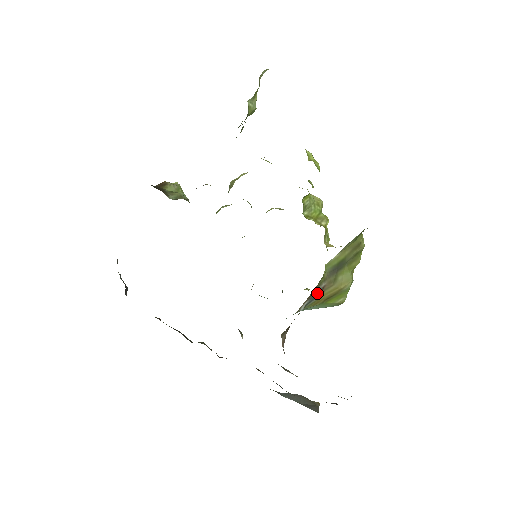
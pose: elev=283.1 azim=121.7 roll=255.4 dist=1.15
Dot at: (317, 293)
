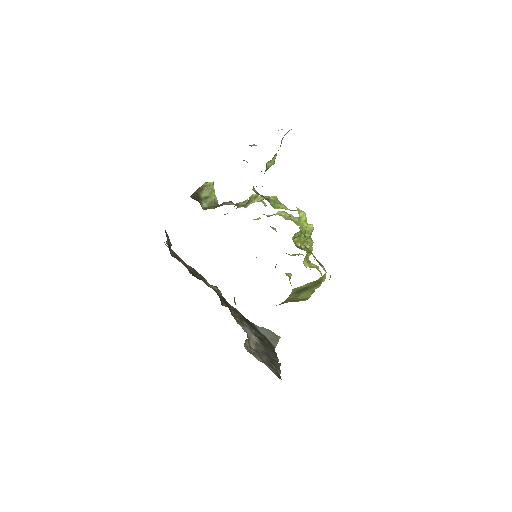
Dot at: (283, 303)
